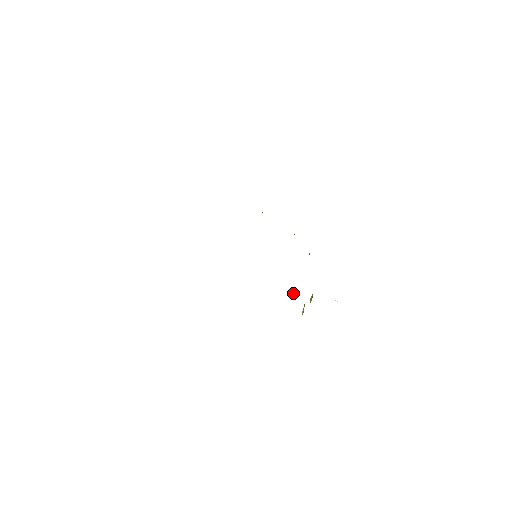
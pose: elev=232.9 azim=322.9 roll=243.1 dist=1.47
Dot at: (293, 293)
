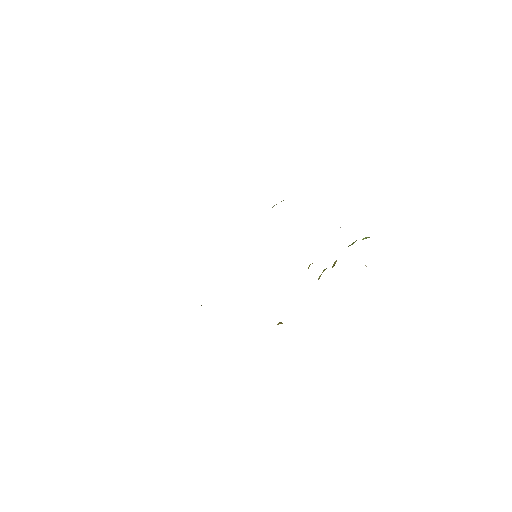
Dot at: (309, 266)
